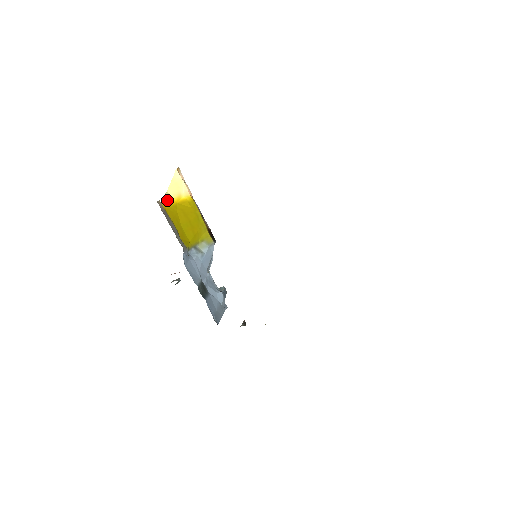
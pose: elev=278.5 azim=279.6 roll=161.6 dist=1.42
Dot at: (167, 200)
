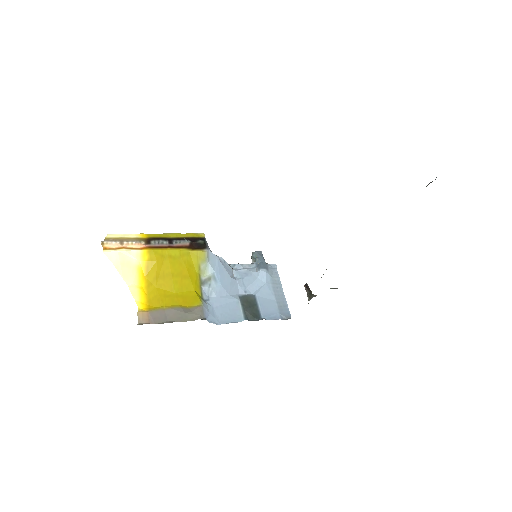
Dot at: (138, 294)
